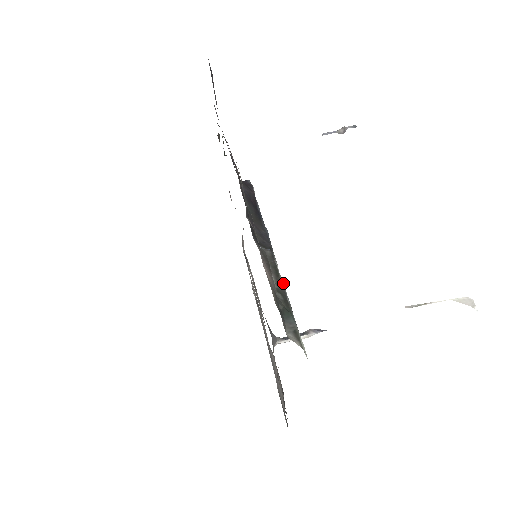
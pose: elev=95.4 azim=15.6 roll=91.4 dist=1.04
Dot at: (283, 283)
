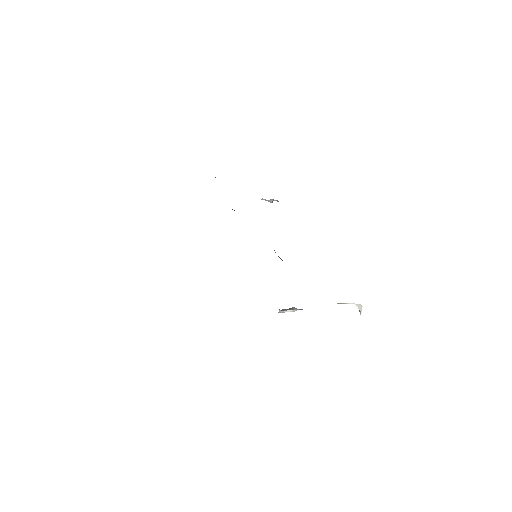
Dot at: occluded
